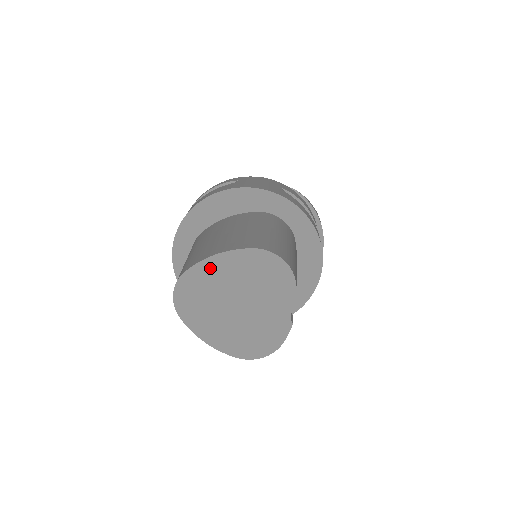
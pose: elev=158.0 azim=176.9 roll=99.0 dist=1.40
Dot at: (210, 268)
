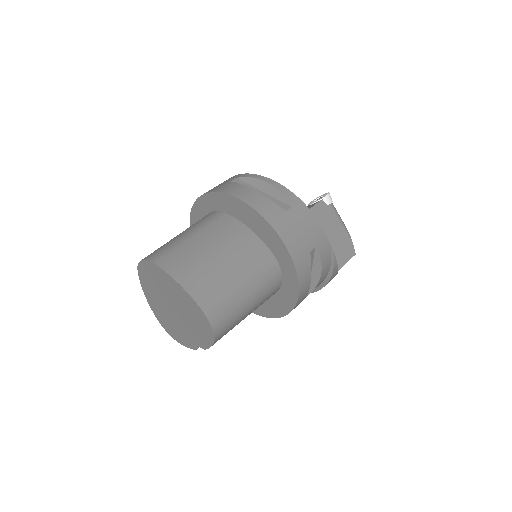
Dot at: (170, 281)
